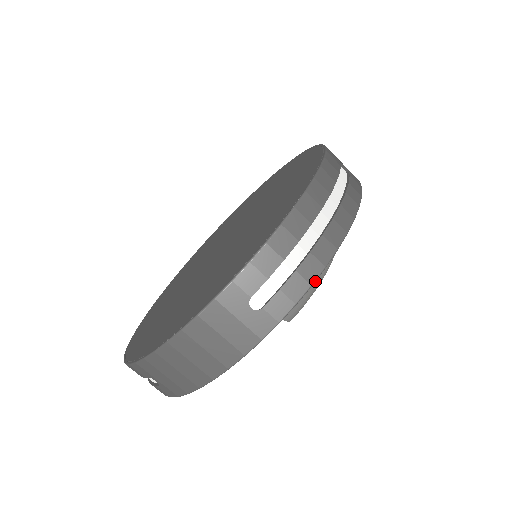
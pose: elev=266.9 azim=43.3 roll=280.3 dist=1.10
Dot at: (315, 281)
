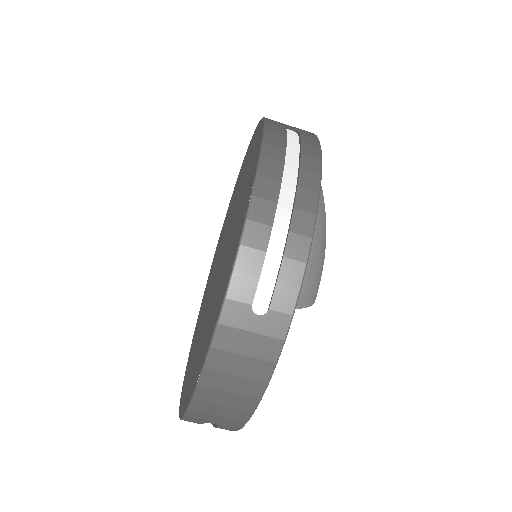
Dot at: (313, 255)
